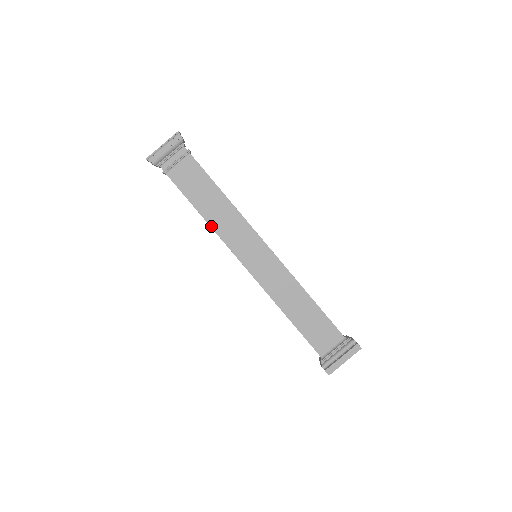
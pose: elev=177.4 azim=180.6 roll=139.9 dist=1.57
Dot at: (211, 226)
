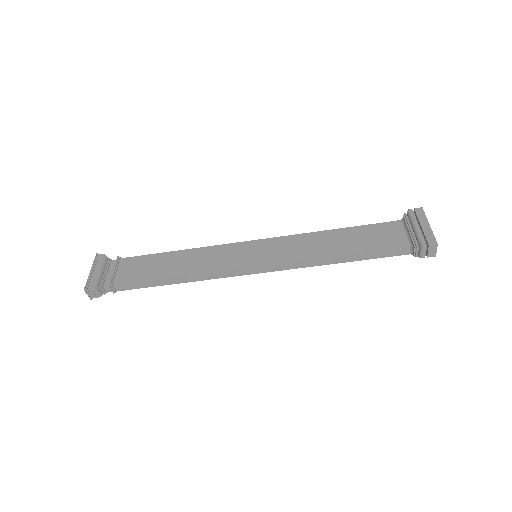
Dot at: (193, 274)
